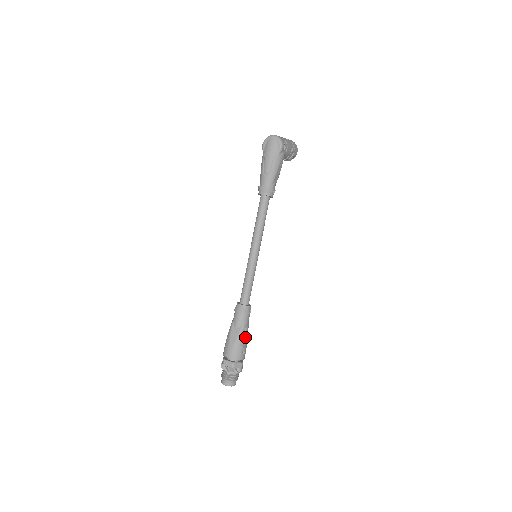
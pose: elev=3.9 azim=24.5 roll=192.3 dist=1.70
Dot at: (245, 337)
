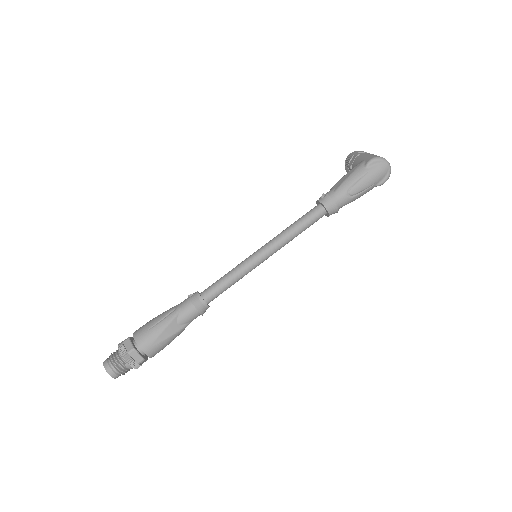
Dot at: occluded
